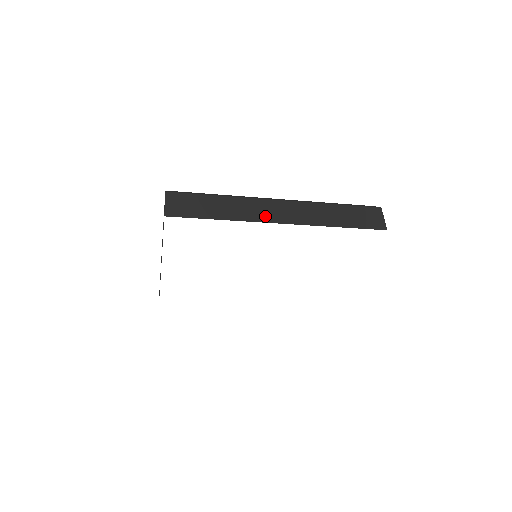
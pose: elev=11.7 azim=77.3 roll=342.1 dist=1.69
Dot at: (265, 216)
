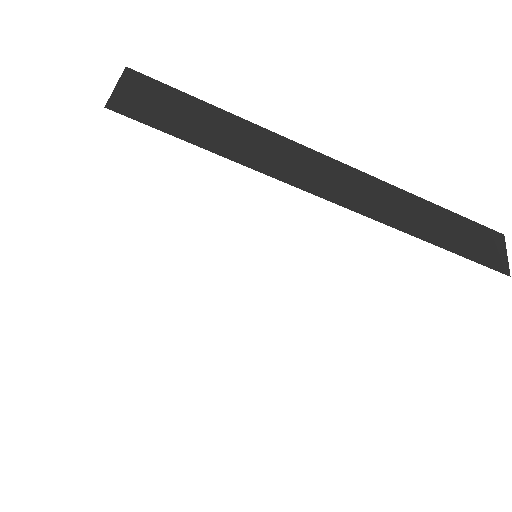
Dot at: (305, 178)
